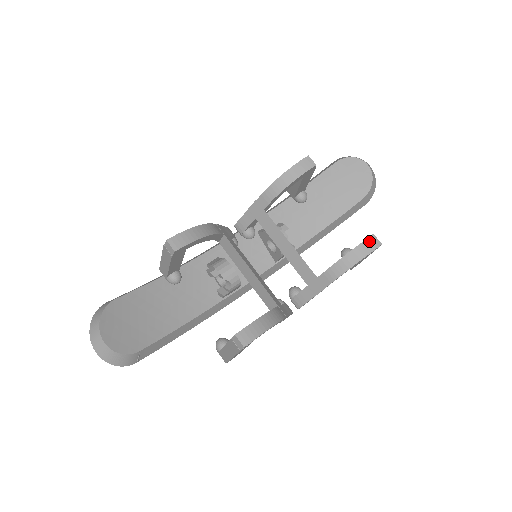
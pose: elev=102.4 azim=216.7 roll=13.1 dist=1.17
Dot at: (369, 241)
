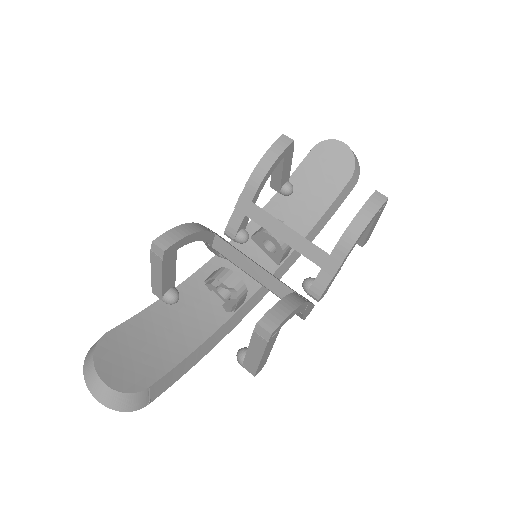
Dot at: (374, 198)
